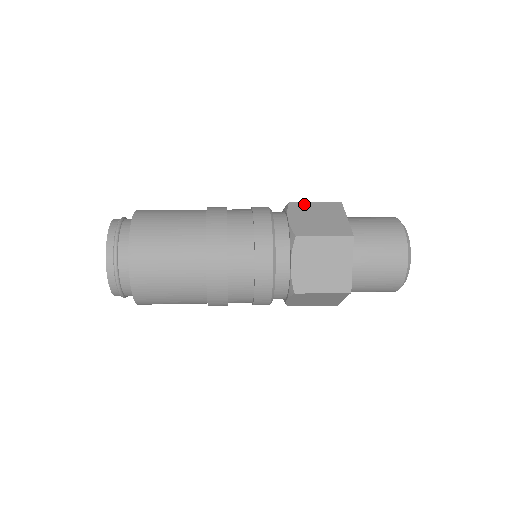
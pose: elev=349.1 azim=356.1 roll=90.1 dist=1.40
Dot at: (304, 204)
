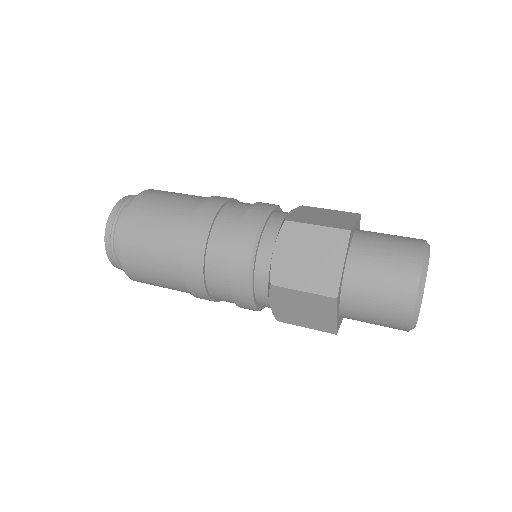
Dot at: (302, 227)
